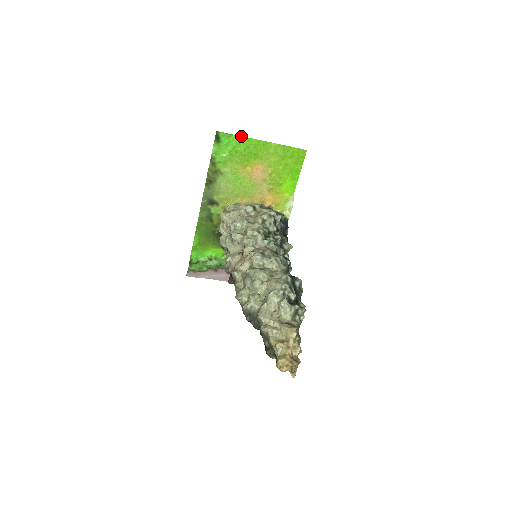
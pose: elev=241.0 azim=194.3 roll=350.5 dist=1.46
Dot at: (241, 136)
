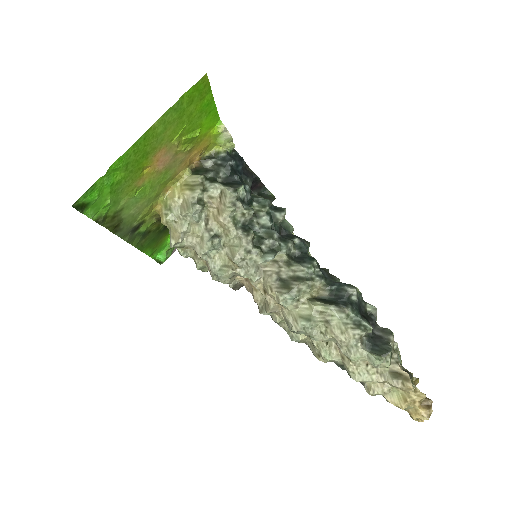
Dot at: occluded
